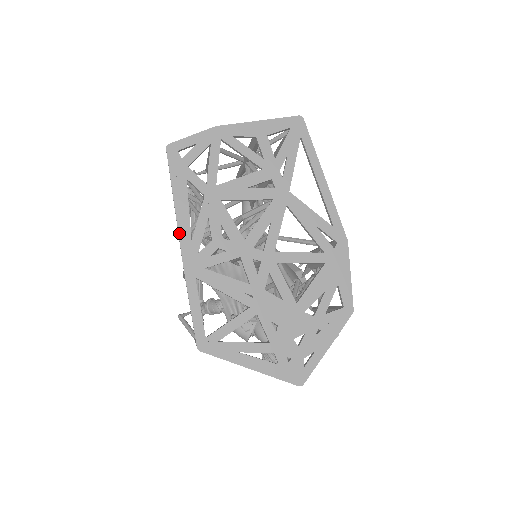
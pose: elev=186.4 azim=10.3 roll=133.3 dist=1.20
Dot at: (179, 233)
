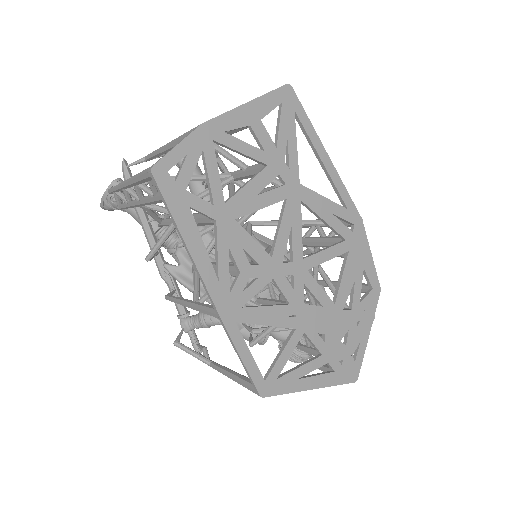
Dot at: (202, 278)
